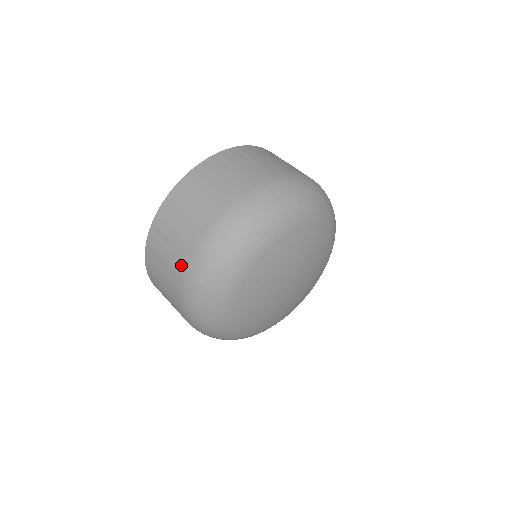
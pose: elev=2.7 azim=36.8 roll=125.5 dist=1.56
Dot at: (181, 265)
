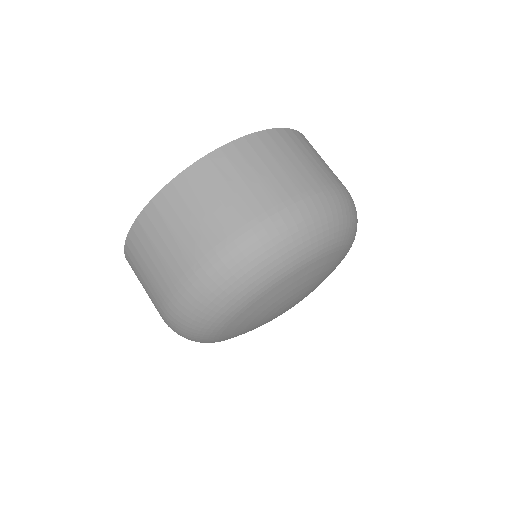
Dot at: (174, 277)
